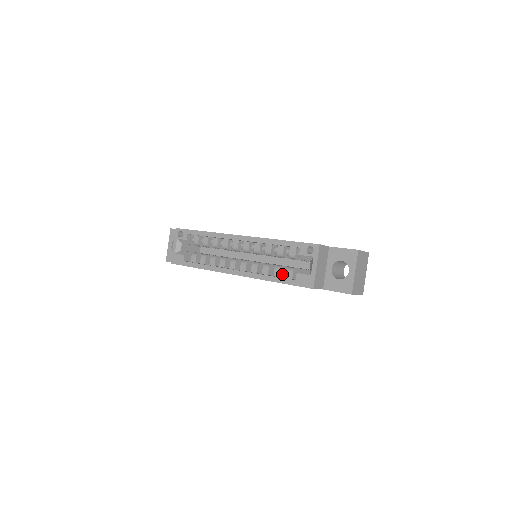
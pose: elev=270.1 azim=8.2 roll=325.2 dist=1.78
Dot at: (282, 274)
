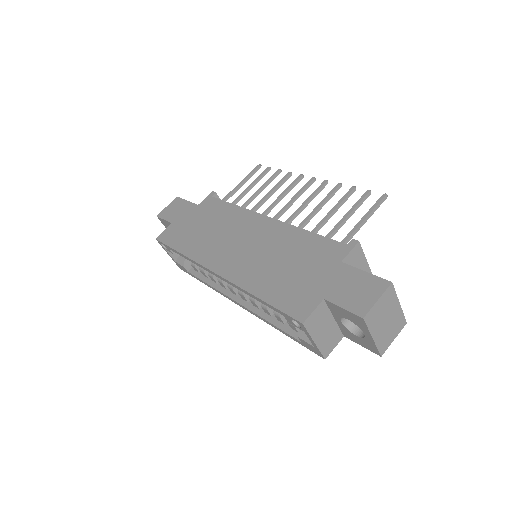
Dot at: occluded
